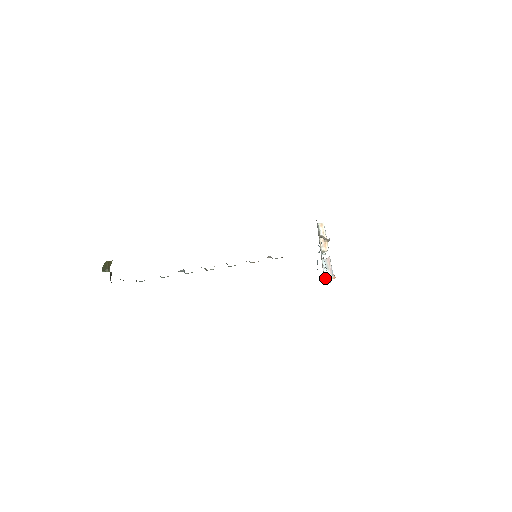
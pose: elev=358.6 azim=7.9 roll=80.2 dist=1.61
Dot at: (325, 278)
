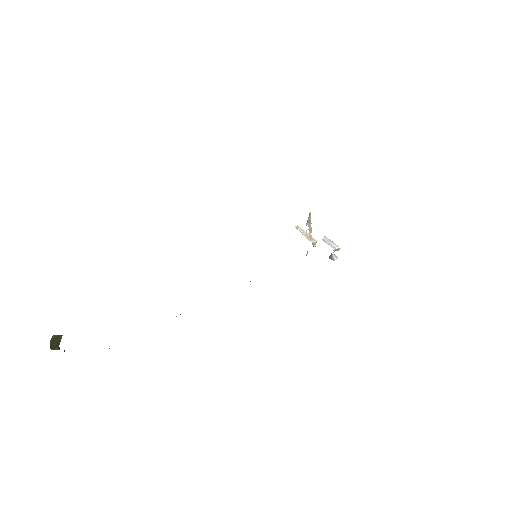
Dot at: occluded
